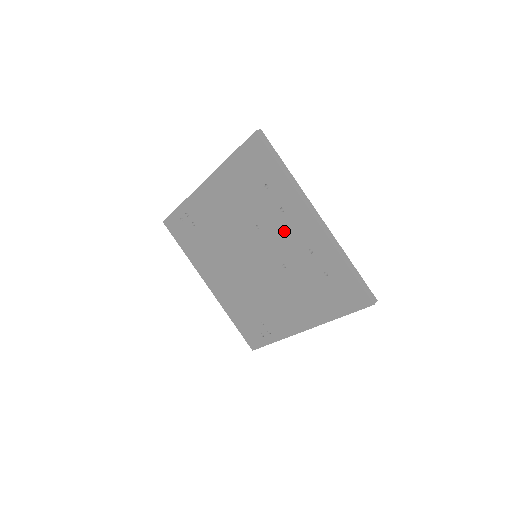
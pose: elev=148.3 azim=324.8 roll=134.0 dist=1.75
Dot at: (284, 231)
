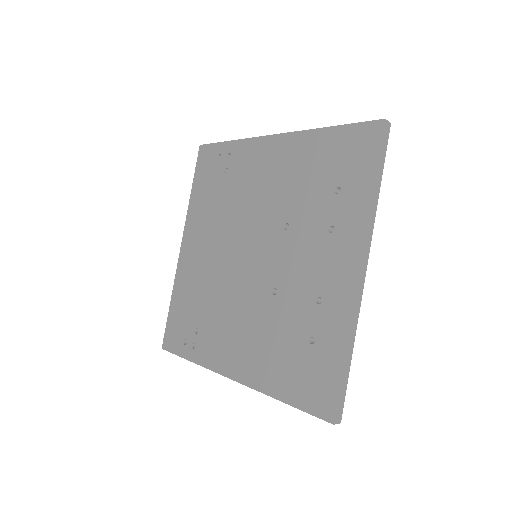
Dot at: (311, 254)
